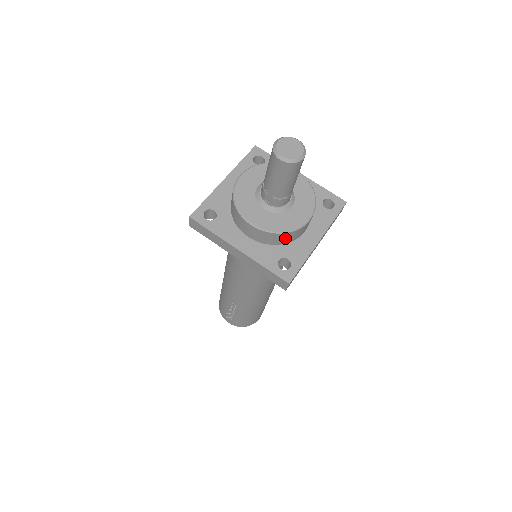
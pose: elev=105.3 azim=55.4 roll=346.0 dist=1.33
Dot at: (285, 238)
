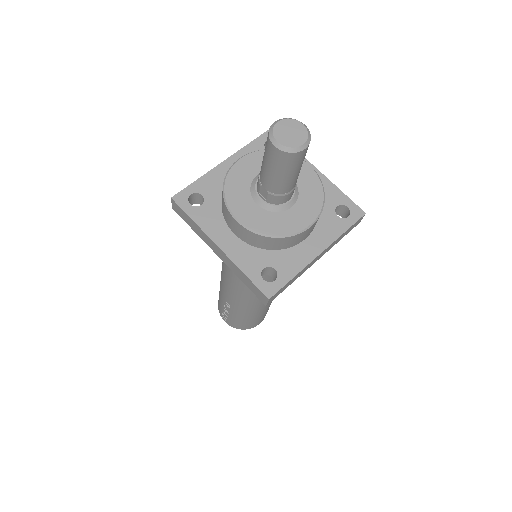
Dot at: (276, 243)
